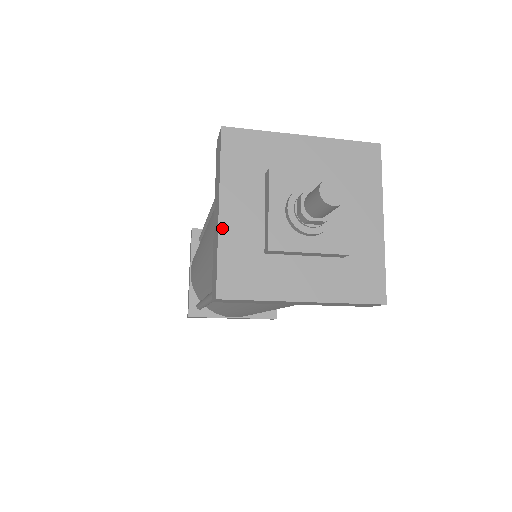
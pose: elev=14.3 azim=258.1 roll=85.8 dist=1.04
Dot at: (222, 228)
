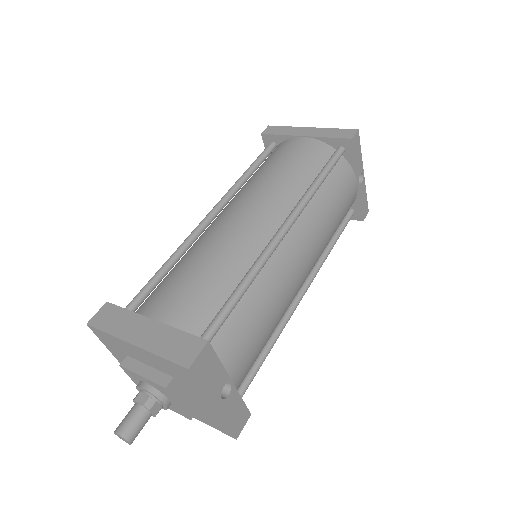
Dot at: occluded
